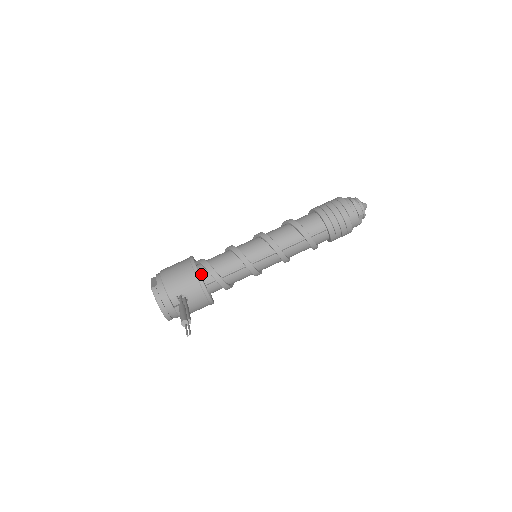
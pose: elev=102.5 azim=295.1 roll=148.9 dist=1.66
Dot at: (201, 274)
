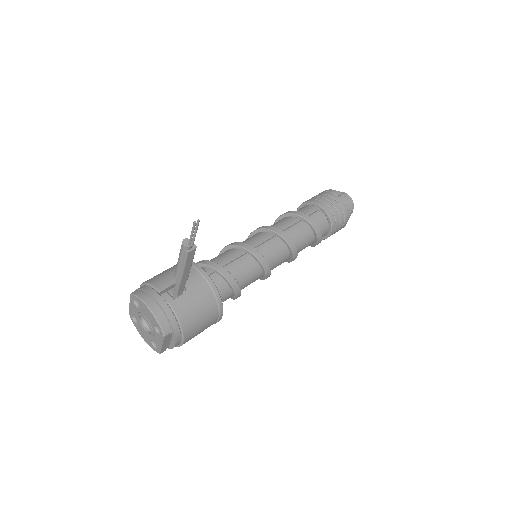
Dot at: occluded
